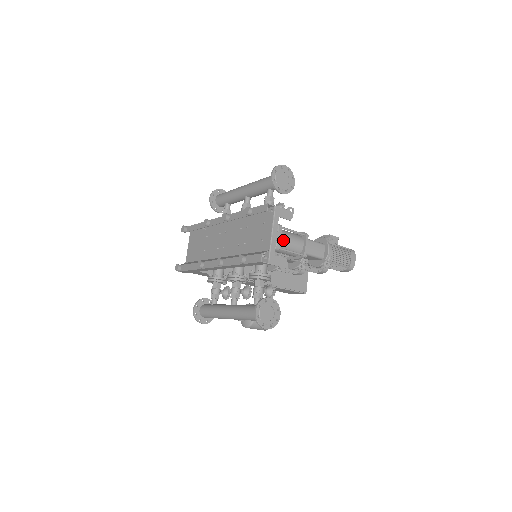
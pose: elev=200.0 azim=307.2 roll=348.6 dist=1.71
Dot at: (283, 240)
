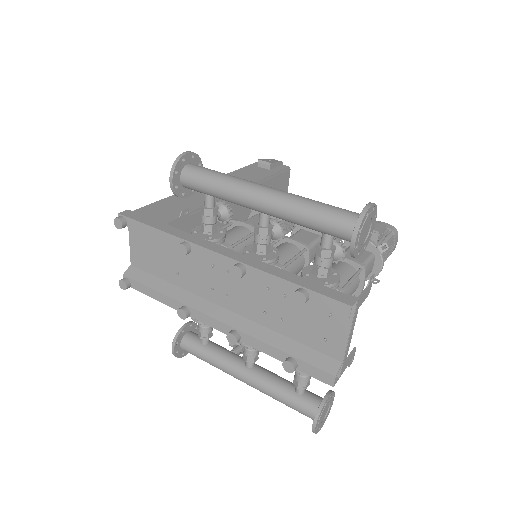
Dot at: occluded
